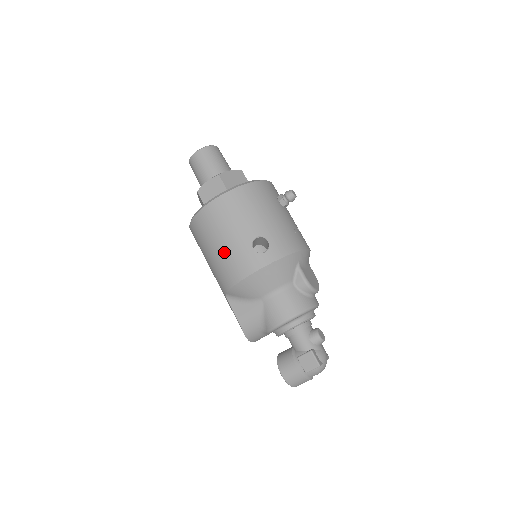
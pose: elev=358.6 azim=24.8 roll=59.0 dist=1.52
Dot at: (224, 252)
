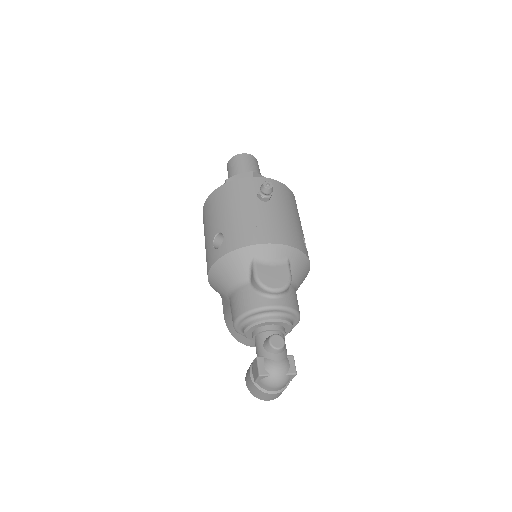
Dot at: occluded
